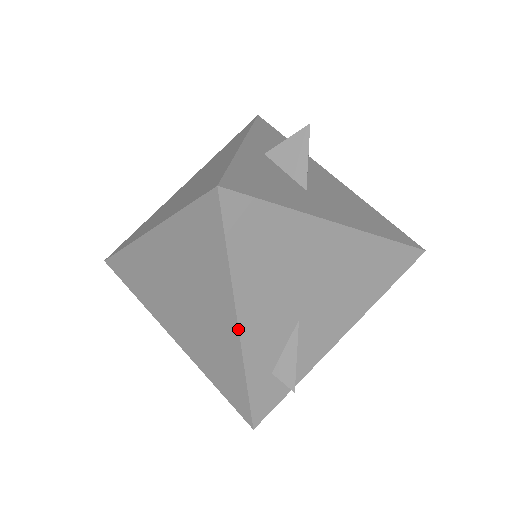
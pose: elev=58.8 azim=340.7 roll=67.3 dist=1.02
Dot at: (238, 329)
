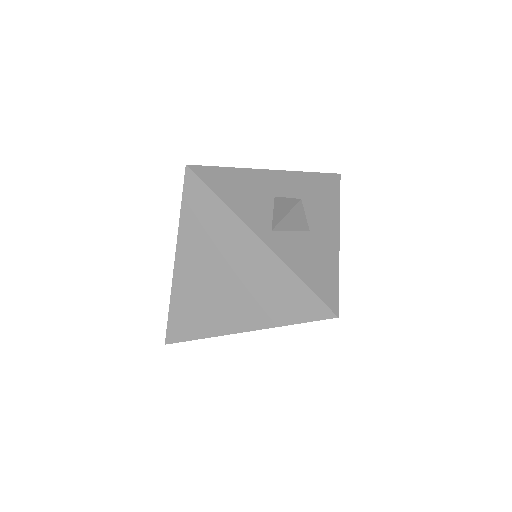
Dot at: occluded
